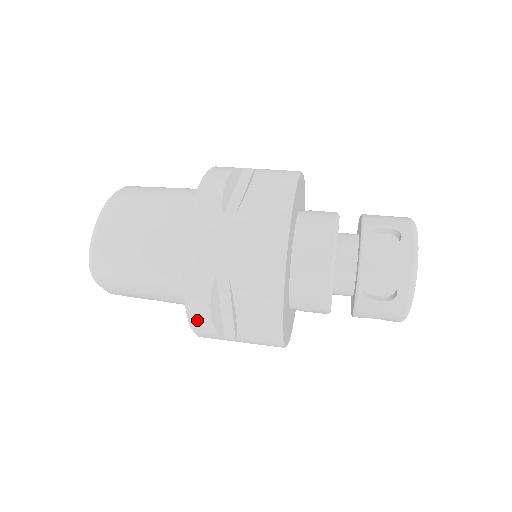
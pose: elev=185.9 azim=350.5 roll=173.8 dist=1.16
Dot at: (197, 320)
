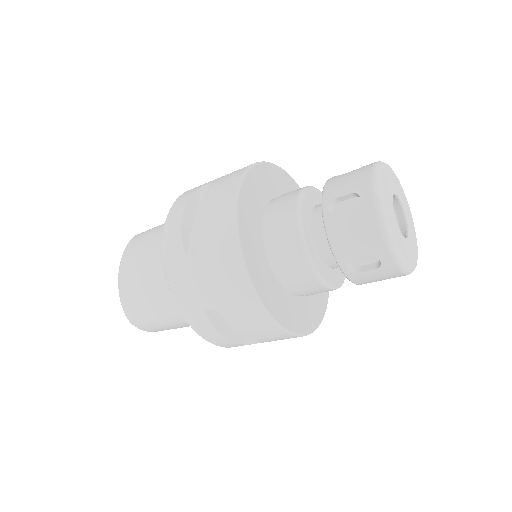
Dot at: (220, 343)
